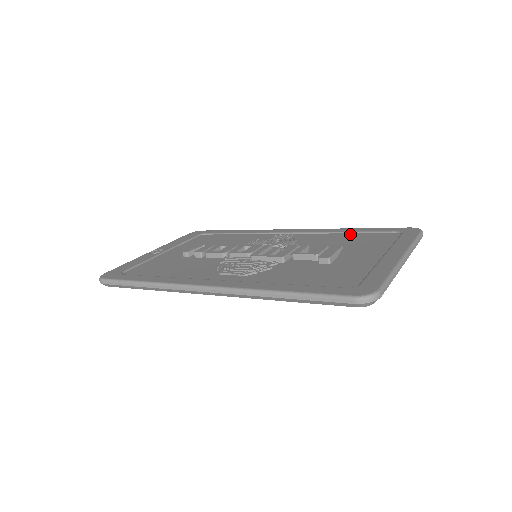
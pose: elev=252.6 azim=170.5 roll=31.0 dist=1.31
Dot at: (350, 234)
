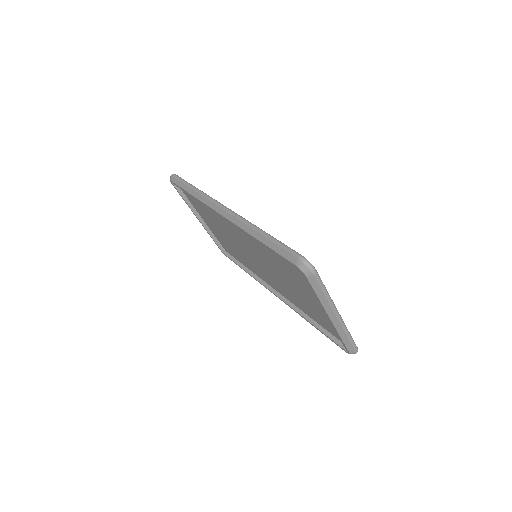
Dot at: occluded
